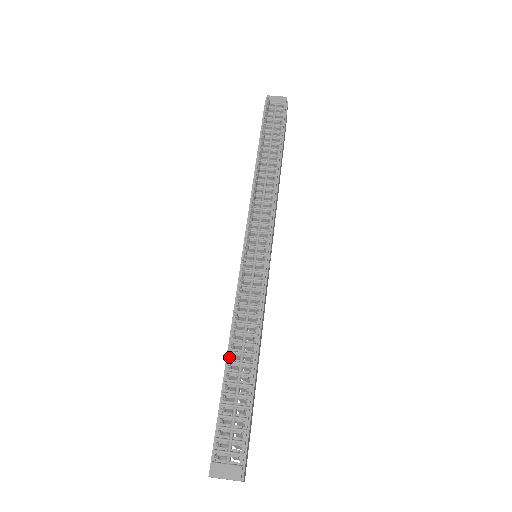
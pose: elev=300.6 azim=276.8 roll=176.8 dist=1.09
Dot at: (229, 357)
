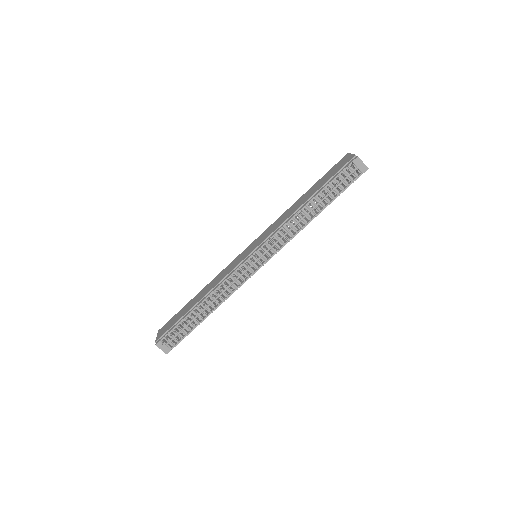
Dot at: (199, 305)
